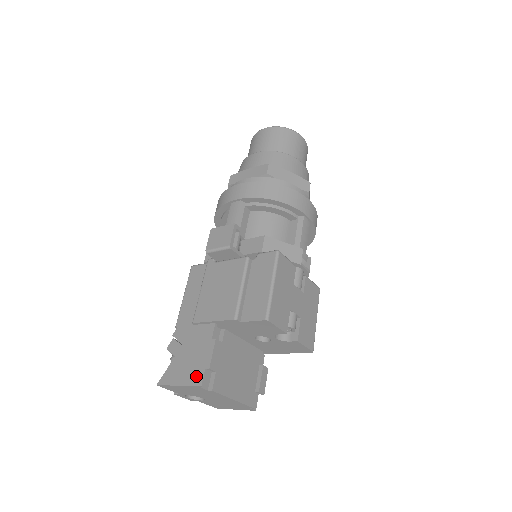
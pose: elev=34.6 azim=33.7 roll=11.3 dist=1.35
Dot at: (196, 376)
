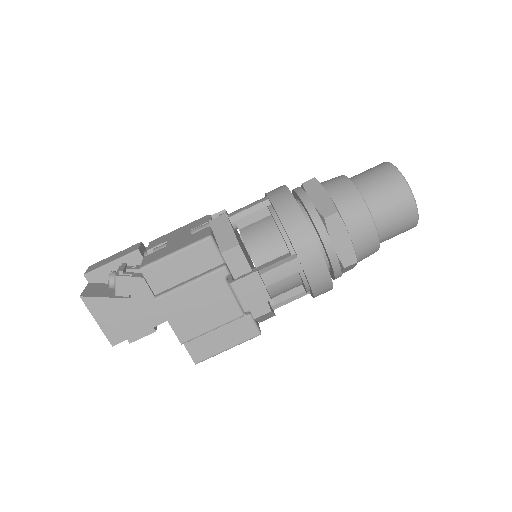
Dot at: (116, 336)
